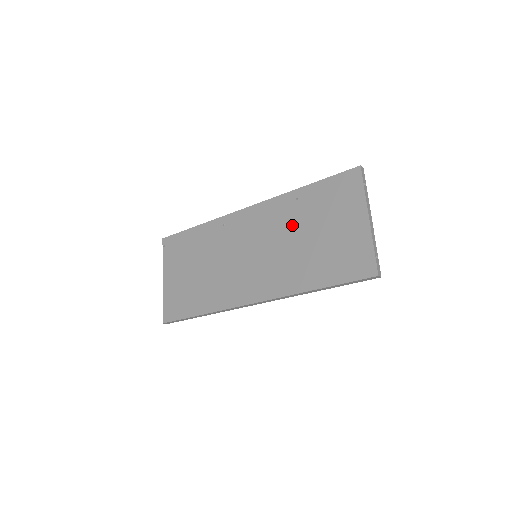
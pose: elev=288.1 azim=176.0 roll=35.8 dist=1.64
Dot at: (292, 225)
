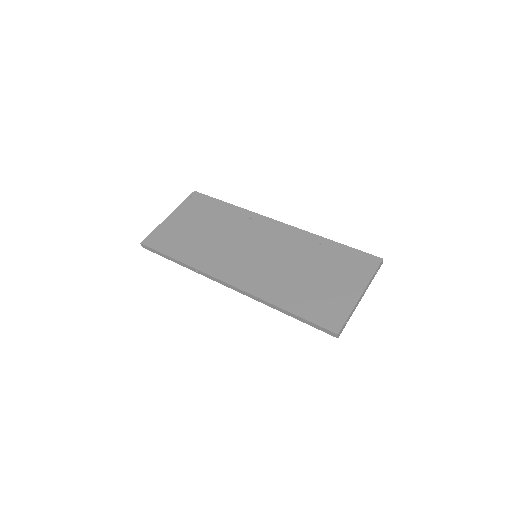
Dot at: (302, 257)
